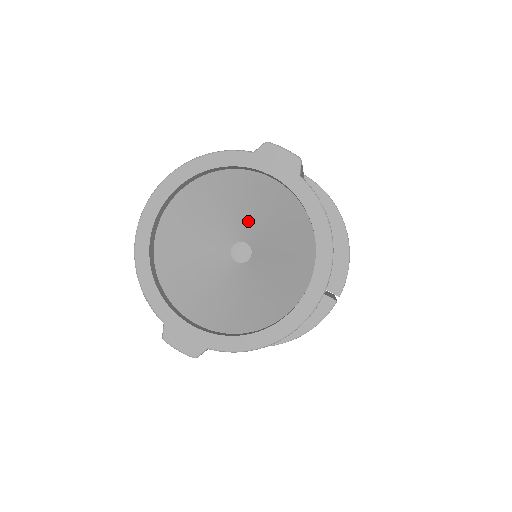
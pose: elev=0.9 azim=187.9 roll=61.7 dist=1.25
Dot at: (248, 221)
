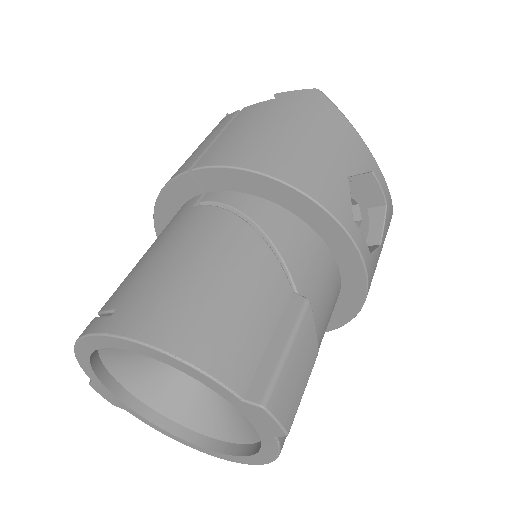
Dot at: occluded
